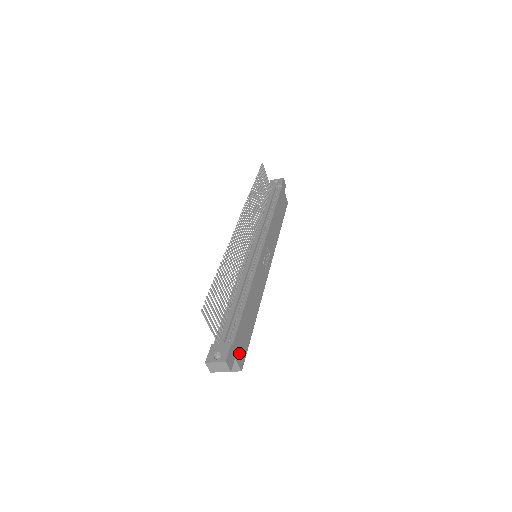
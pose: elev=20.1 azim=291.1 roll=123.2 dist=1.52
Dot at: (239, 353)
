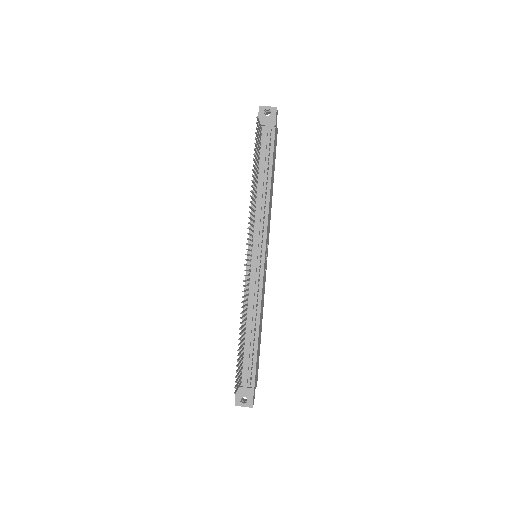
Dot at: (256, 380)
